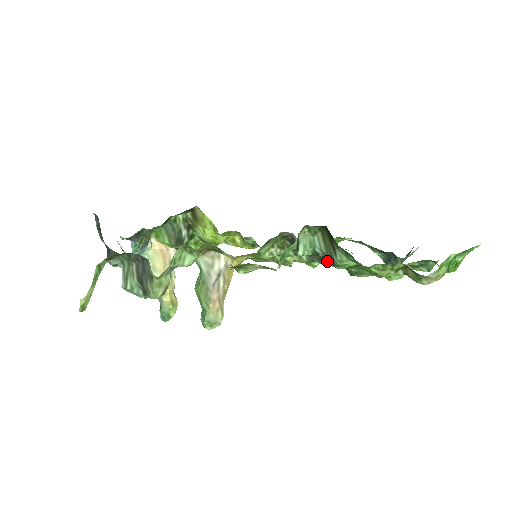
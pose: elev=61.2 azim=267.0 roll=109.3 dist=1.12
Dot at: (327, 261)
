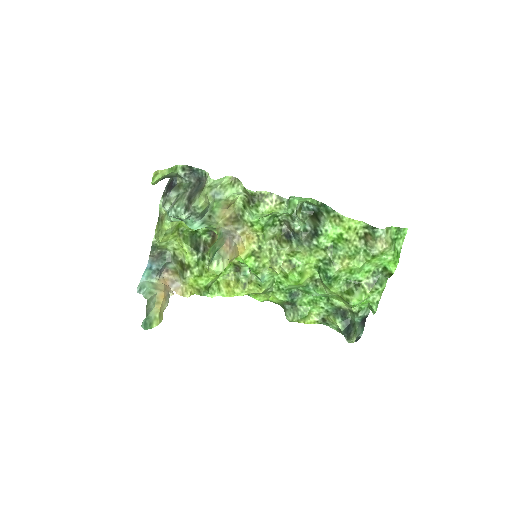
Dot at: (313, 236)
